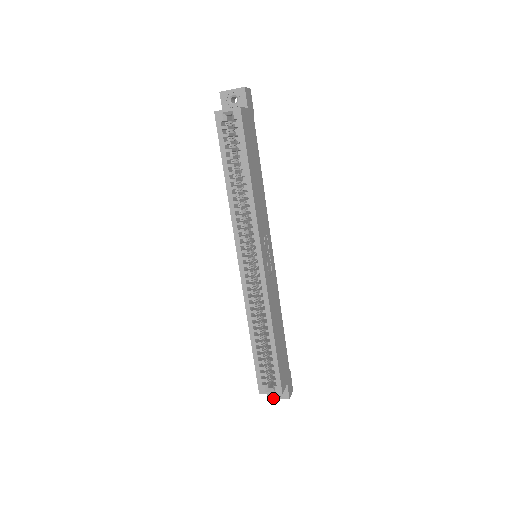
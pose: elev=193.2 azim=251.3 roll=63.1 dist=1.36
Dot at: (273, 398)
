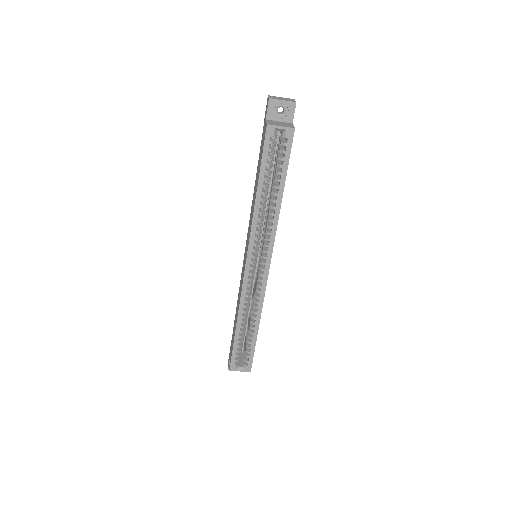
Dot at: occluded
